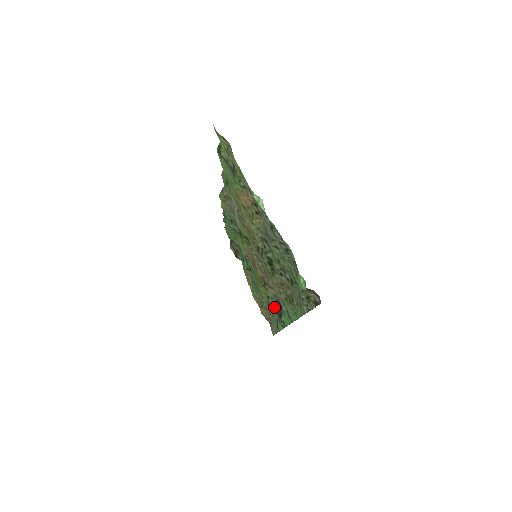
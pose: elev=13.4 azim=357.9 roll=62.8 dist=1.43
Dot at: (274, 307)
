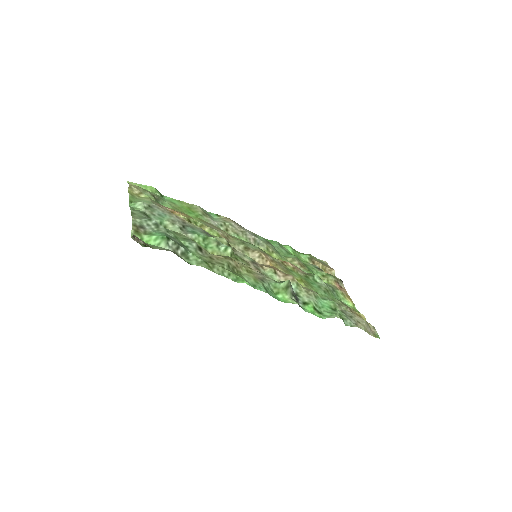
Dot at: (314, 298)
